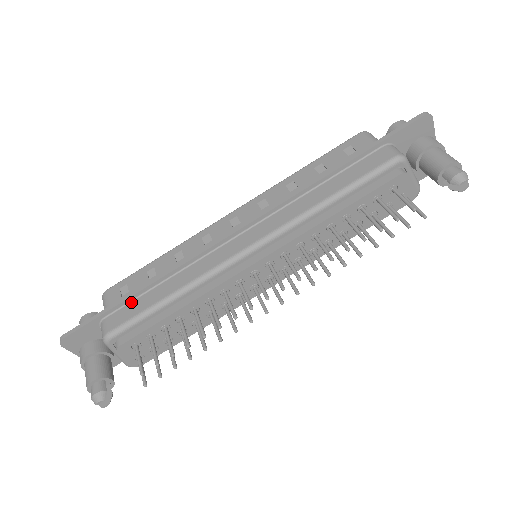
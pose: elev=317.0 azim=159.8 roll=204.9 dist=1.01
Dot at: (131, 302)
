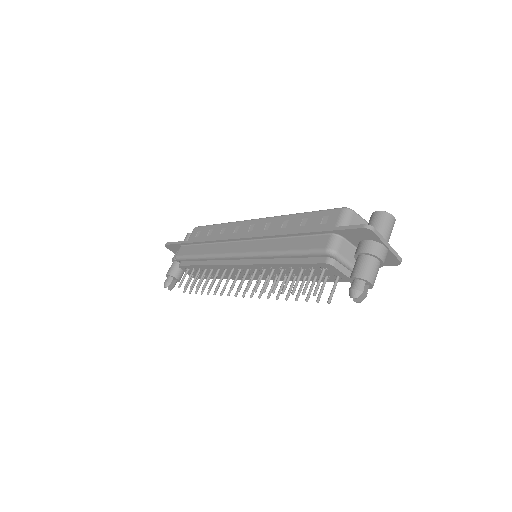
Dot at: (191, 245)
